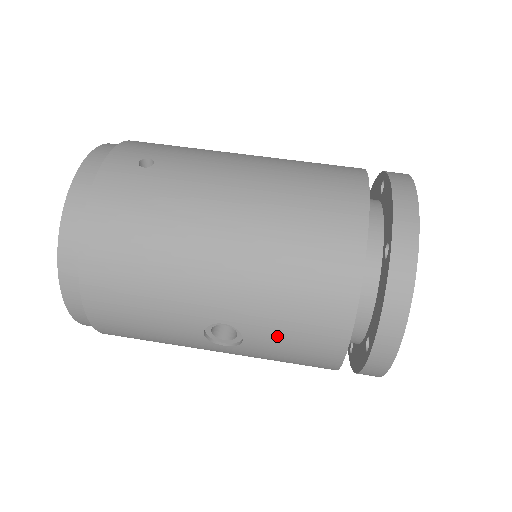
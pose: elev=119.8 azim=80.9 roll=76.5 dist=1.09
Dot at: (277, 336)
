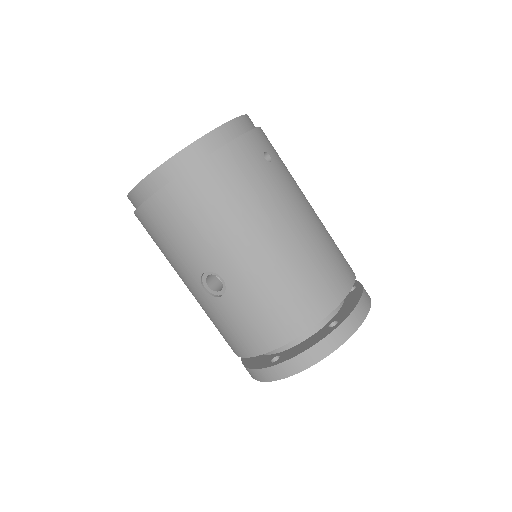
Dot at: (242, 312)
